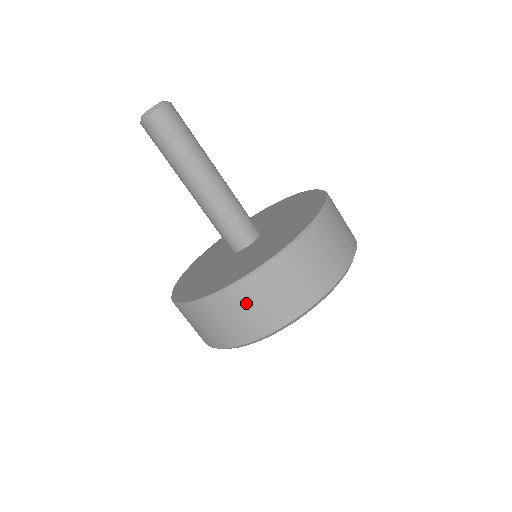
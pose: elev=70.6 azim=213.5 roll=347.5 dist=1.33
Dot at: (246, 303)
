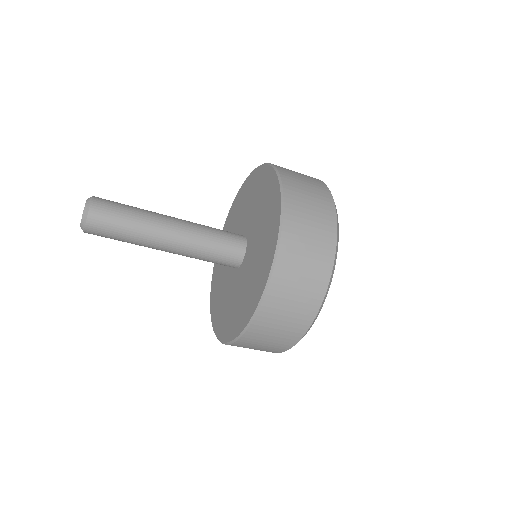
Dot at: (262, 337)
